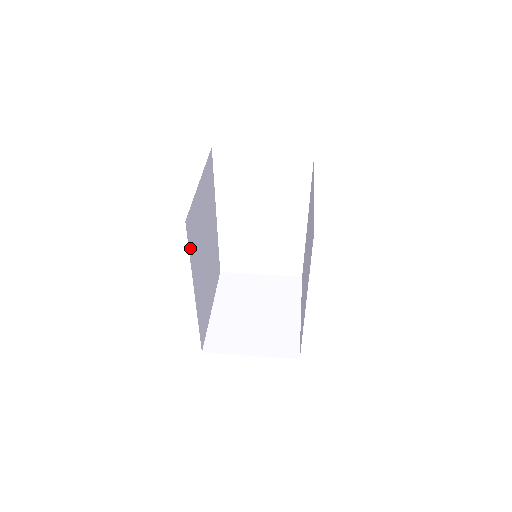
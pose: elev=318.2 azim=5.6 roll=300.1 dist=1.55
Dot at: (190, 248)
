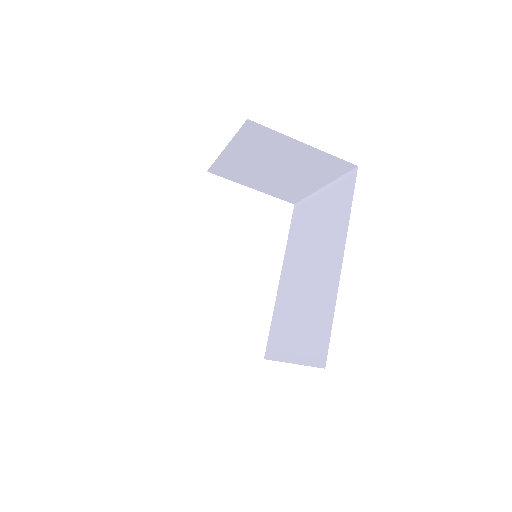
Dot at: occluded
